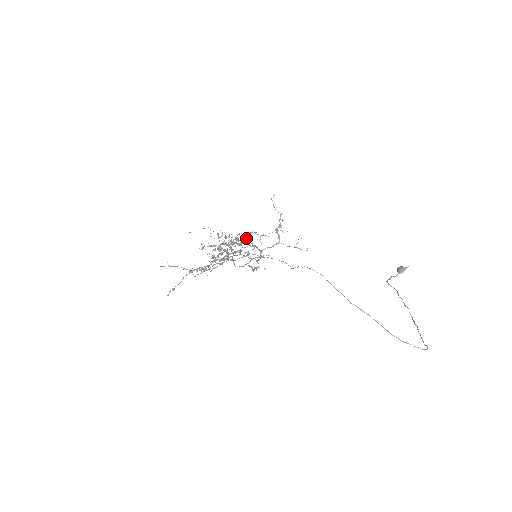
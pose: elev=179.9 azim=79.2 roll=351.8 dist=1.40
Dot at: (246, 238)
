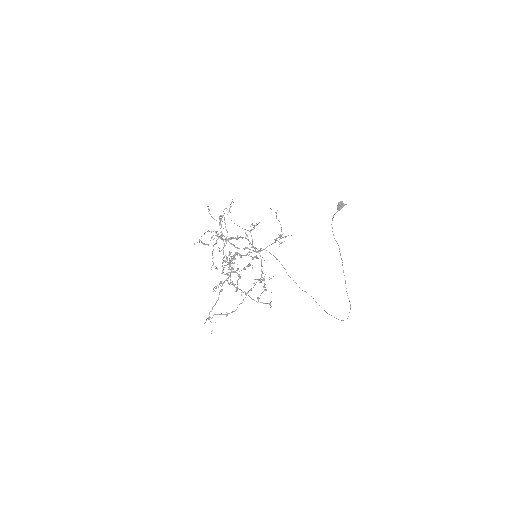
Dot at: (249, 244)
